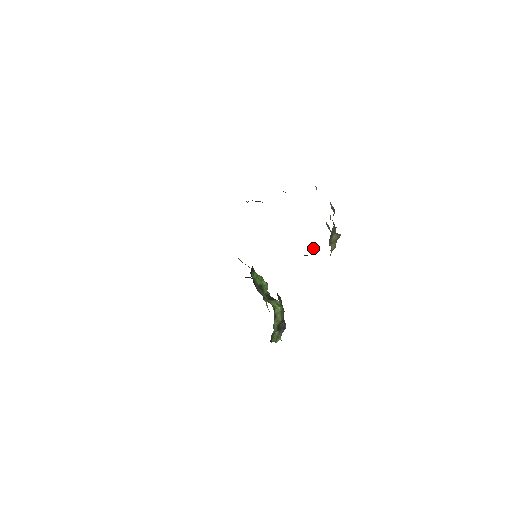
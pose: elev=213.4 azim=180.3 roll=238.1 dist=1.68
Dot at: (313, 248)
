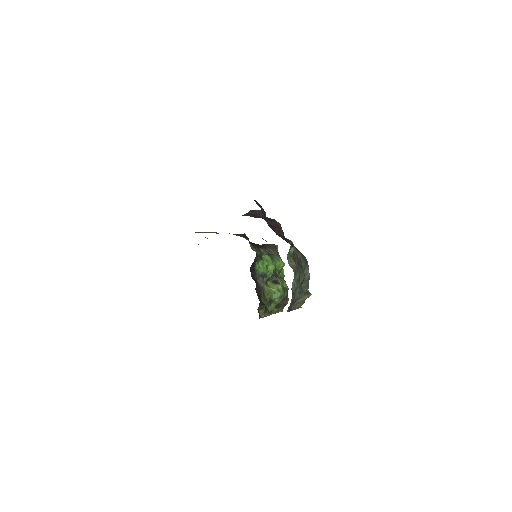
Dot at: occluded
